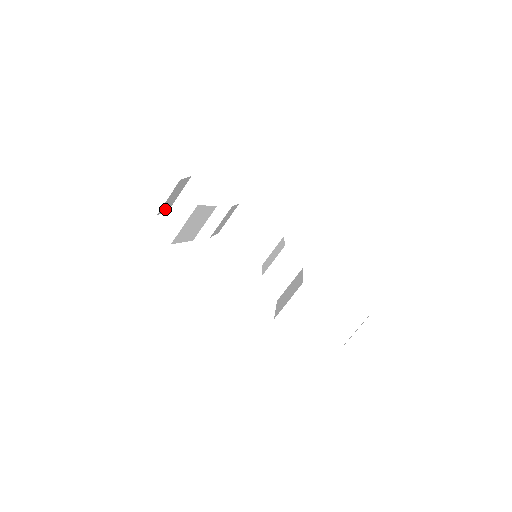
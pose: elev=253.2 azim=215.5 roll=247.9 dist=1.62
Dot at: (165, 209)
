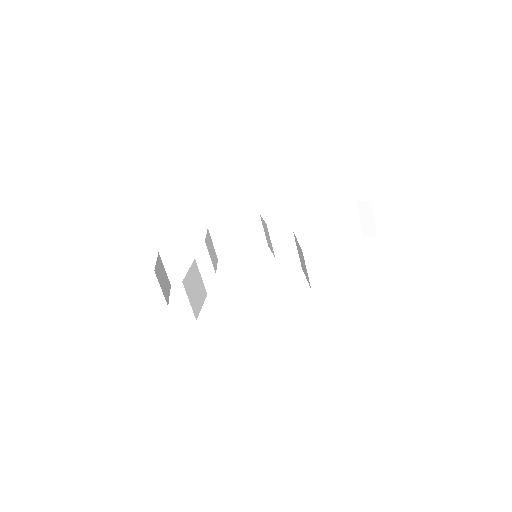
Dot at: (168, 293)
